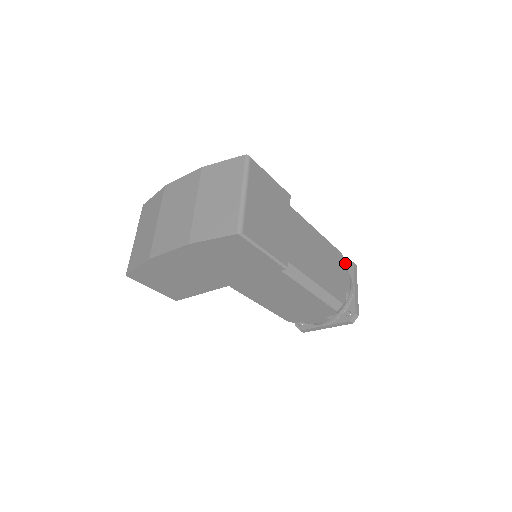
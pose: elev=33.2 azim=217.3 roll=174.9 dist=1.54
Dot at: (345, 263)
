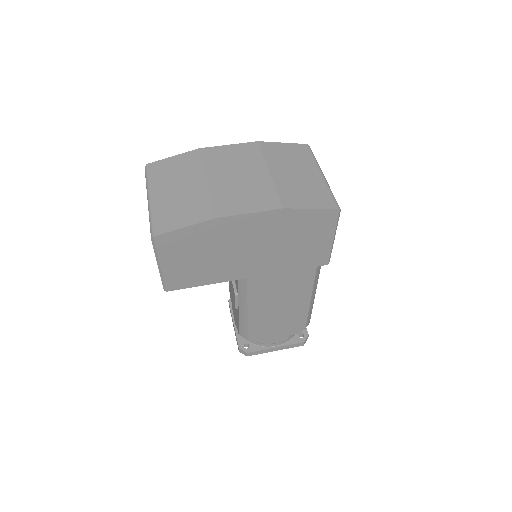
Dot at: occluded
